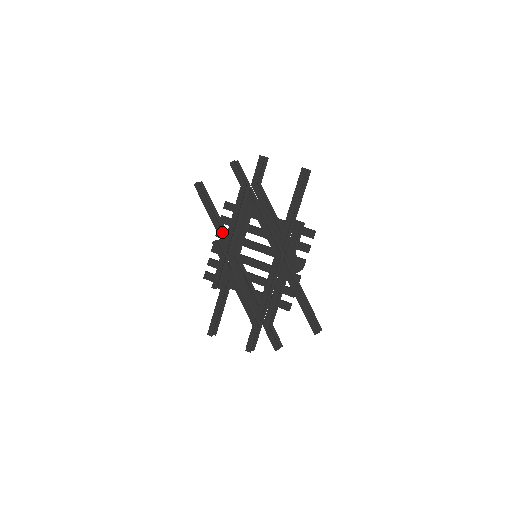
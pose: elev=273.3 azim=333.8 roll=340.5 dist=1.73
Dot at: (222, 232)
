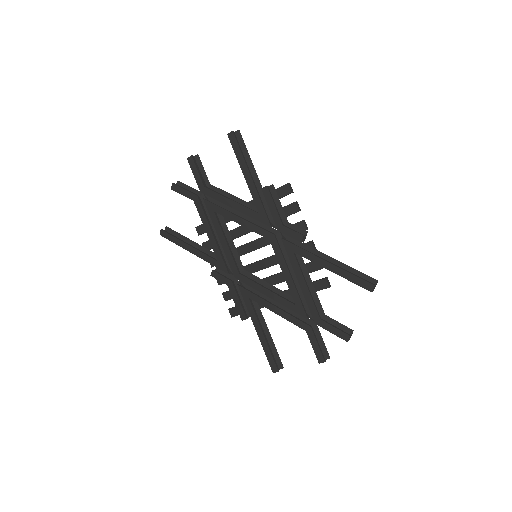
Dot at: (211, 258)
